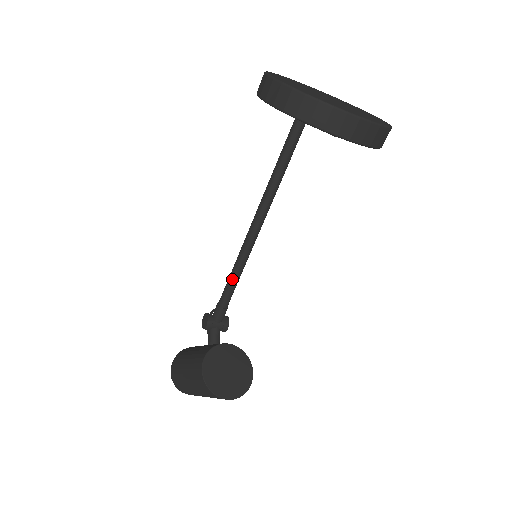
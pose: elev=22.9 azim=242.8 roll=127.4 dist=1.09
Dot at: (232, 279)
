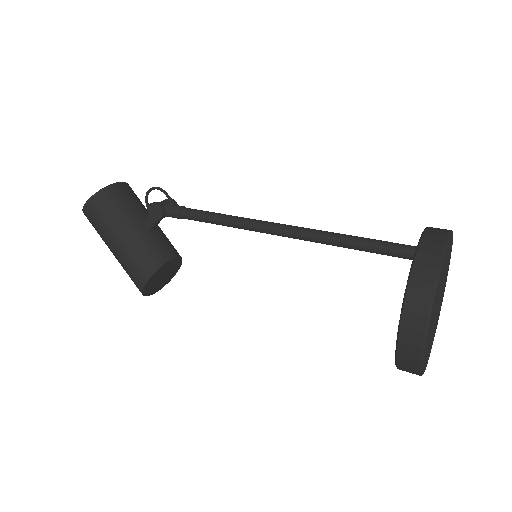
Dot at: (213, 223)
